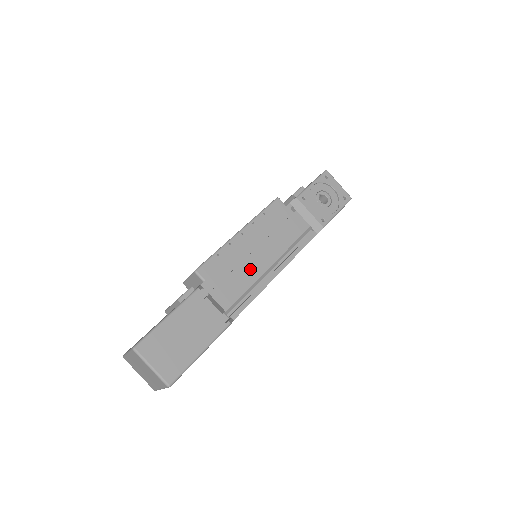
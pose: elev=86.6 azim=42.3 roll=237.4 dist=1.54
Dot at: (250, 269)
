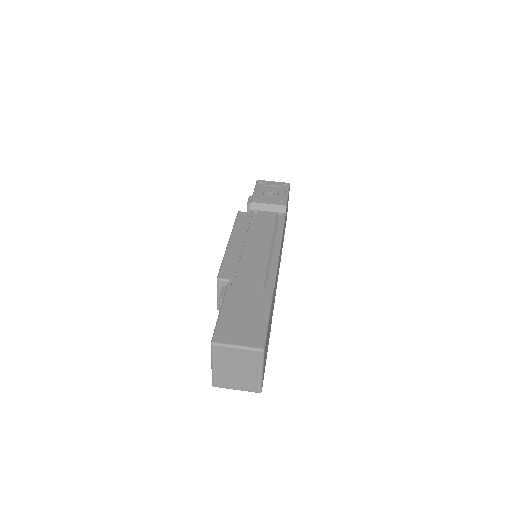
Dot at: (257, 255)
